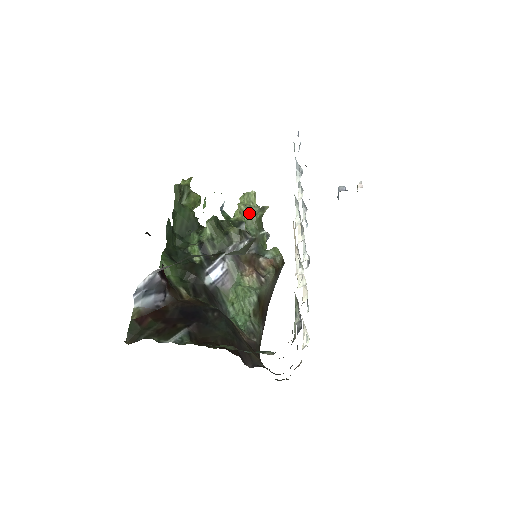
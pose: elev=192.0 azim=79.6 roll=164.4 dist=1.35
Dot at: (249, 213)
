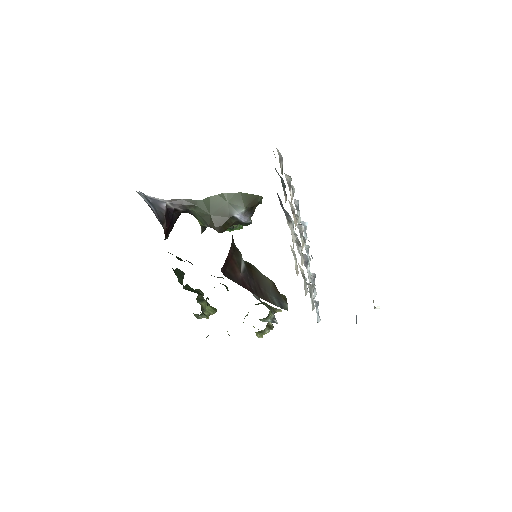
Dot at: occluded
